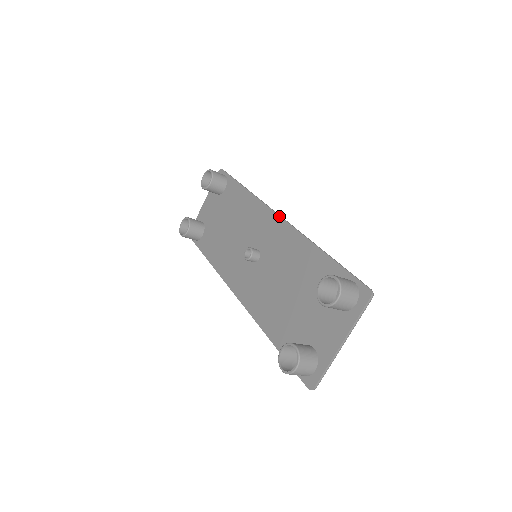
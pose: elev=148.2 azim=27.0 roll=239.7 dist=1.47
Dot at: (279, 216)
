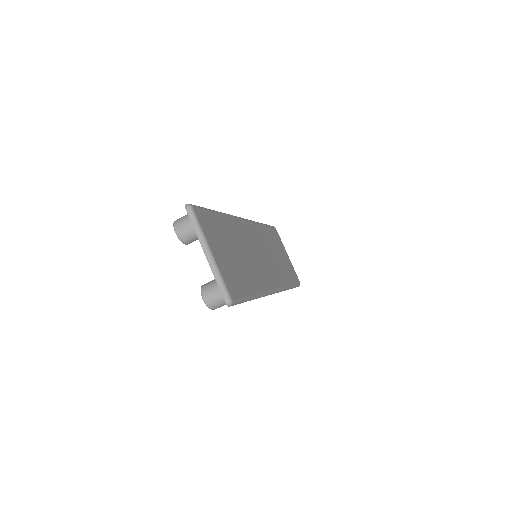
Dot at: occluded
